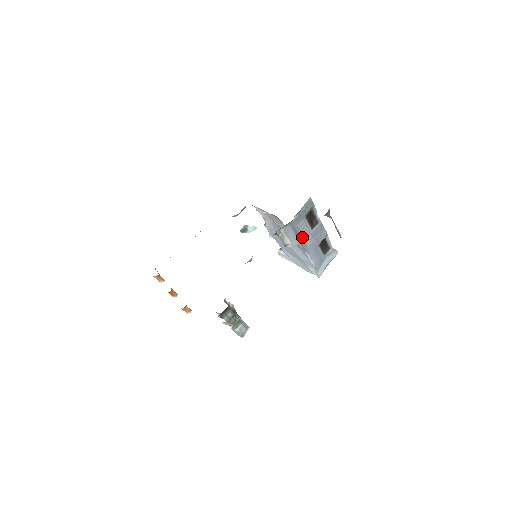
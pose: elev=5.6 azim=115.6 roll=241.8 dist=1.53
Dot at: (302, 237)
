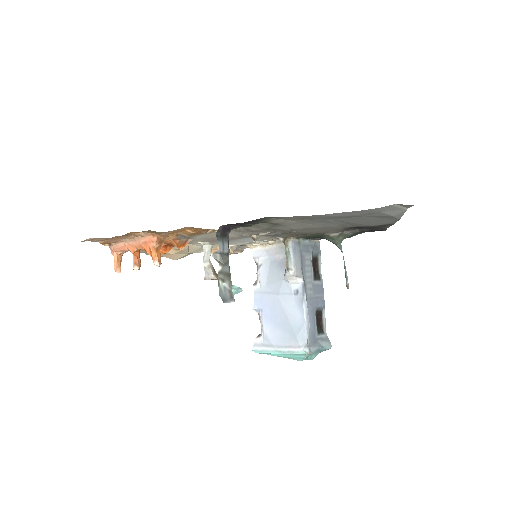
Dot at: (305, 275)
